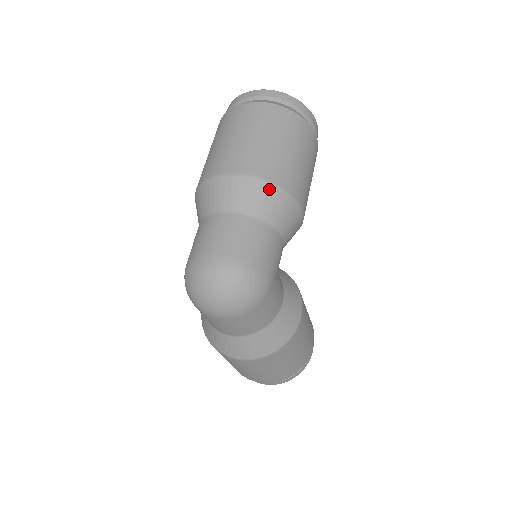
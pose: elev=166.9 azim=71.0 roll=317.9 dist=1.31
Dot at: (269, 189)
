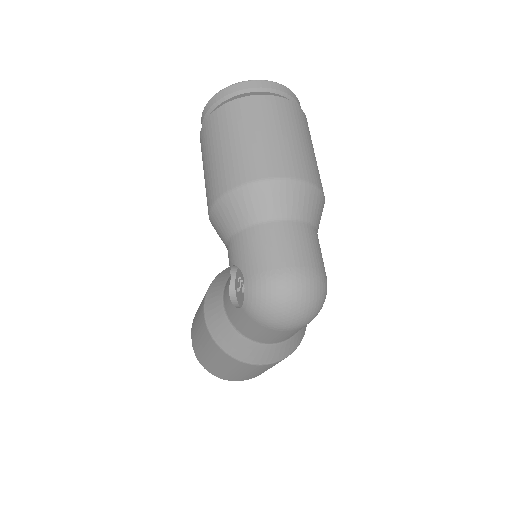
Dot at: (316, 193)
